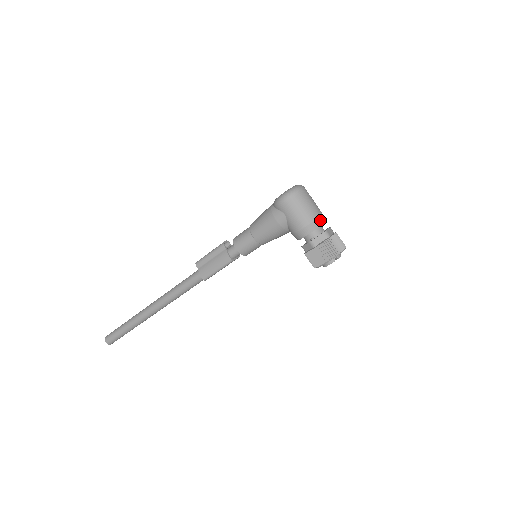
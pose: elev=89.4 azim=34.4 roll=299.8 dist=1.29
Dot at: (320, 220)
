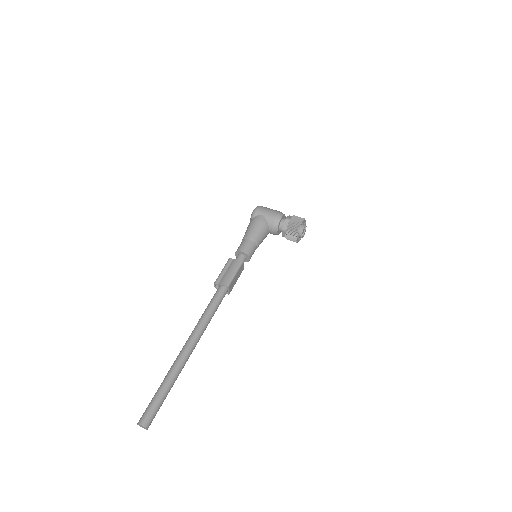
Dot at: occluded
